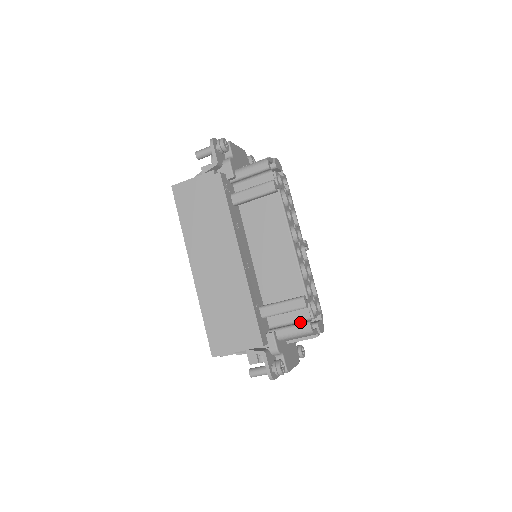
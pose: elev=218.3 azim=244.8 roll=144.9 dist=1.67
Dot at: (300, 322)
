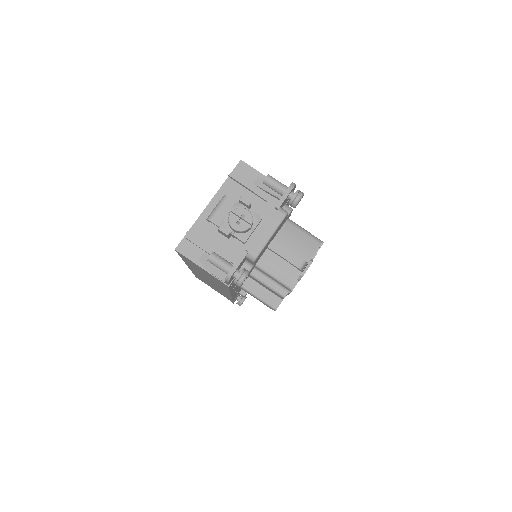
Dot at: occluded
